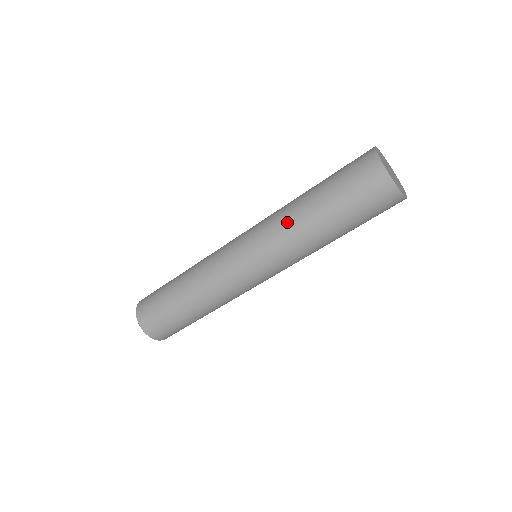
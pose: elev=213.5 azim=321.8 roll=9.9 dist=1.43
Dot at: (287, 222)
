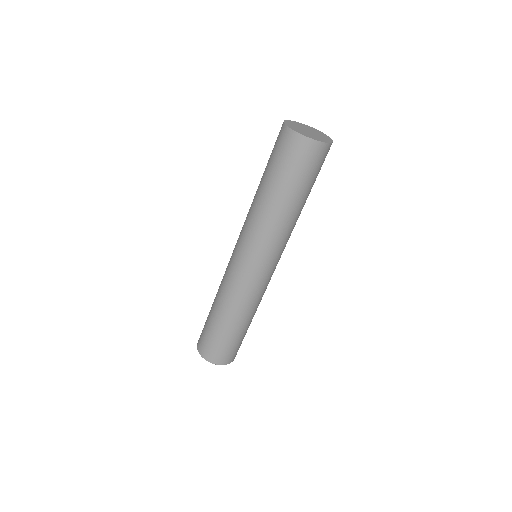
Dot at: (251, 210)
